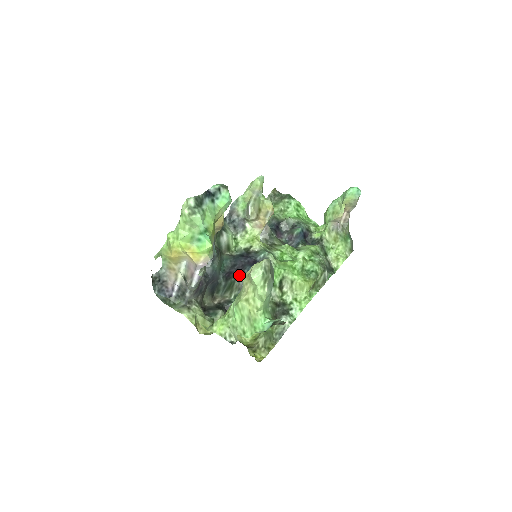
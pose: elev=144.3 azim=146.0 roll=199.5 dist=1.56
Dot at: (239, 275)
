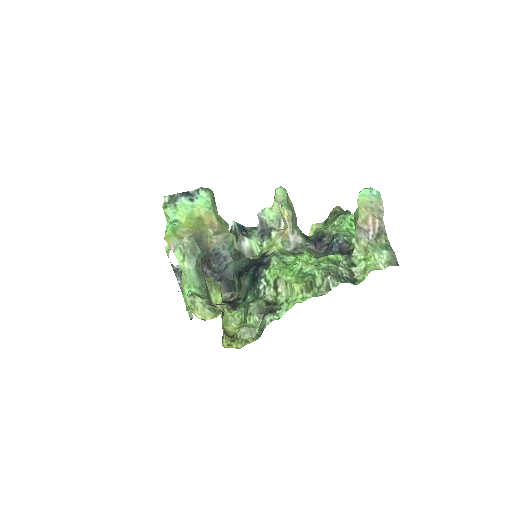
Dot at: (246, 274)
